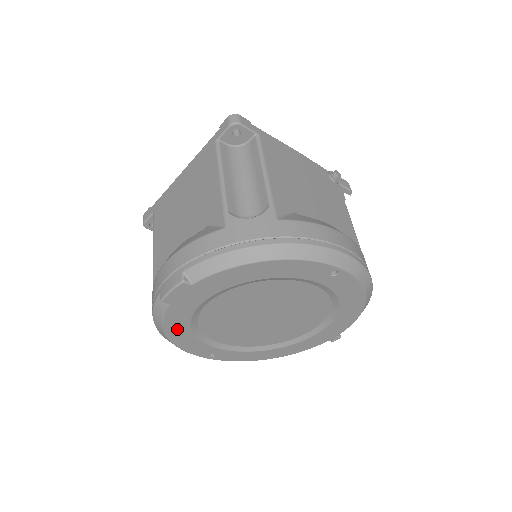
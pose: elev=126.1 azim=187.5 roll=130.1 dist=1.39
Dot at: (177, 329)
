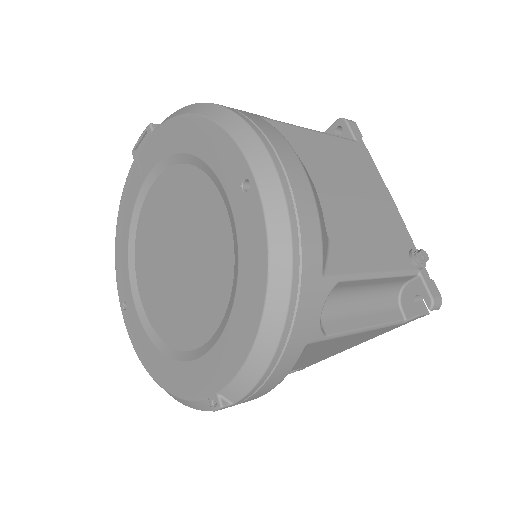
Dot at: (125, 217)
